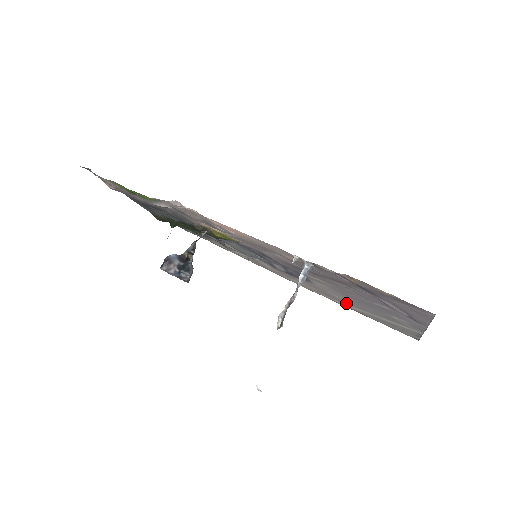
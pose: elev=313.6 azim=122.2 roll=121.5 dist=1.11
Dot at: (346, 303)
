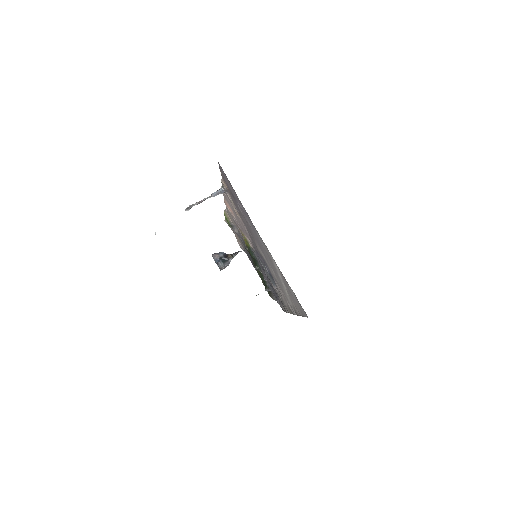
Dot at: occluded
